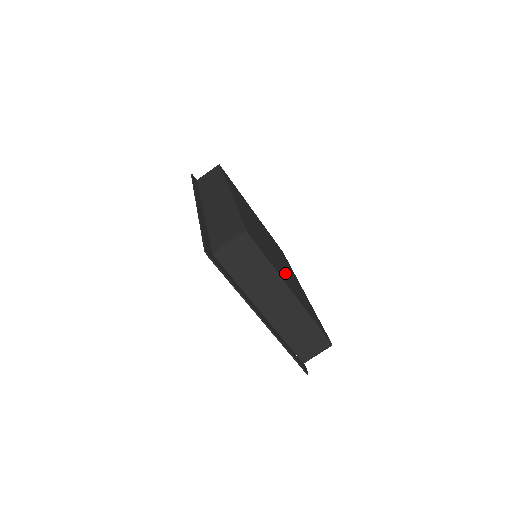
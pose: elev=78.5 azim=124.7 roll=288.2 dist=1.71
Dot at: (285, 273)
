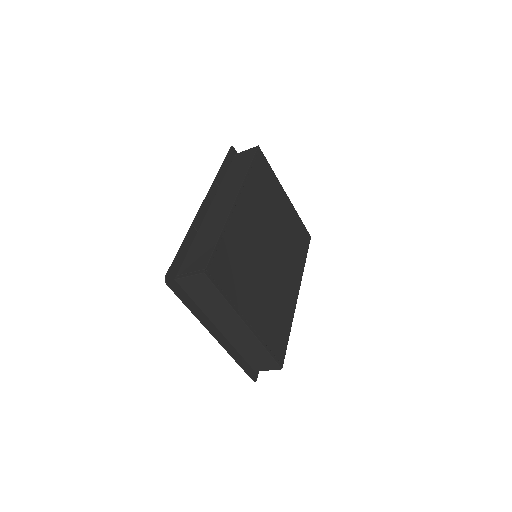
Dot at: (263, 292)
